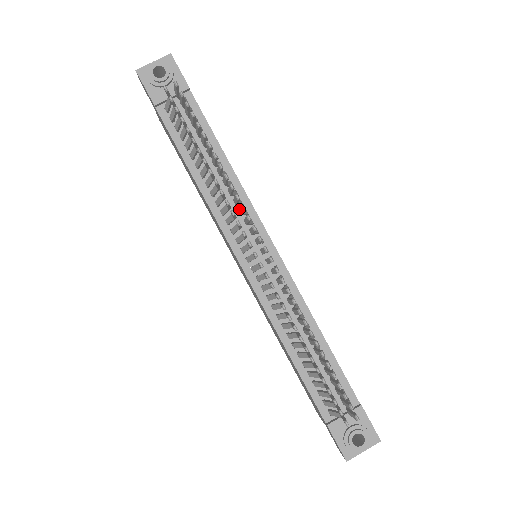
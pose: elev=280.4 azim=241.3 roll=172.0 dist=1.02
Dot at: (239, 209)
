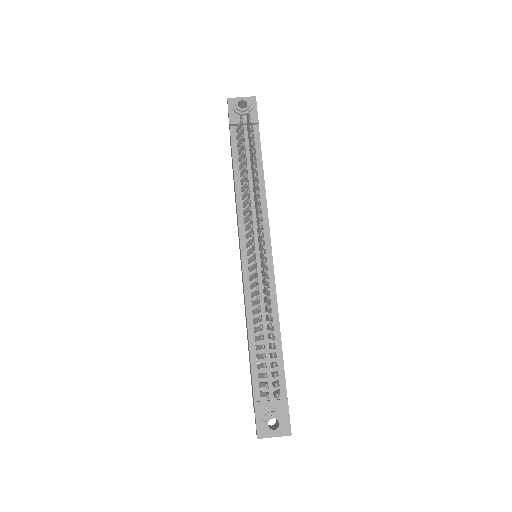
Dot at: (256, 211)
